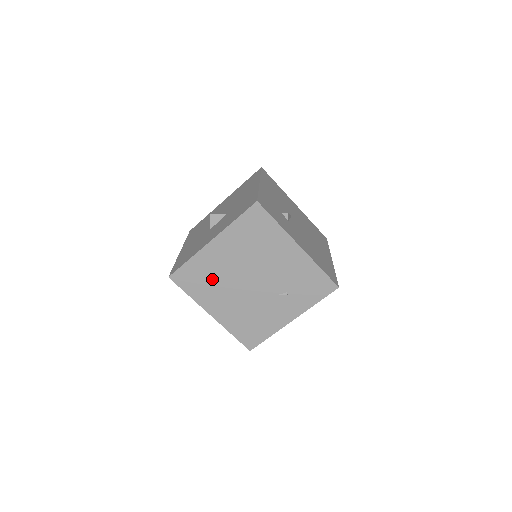
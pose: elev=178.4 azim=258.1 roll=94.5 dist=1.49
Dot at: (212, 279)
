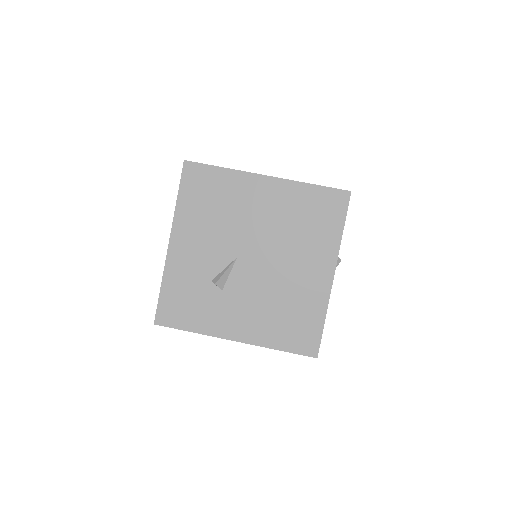
Dot at: occluded
